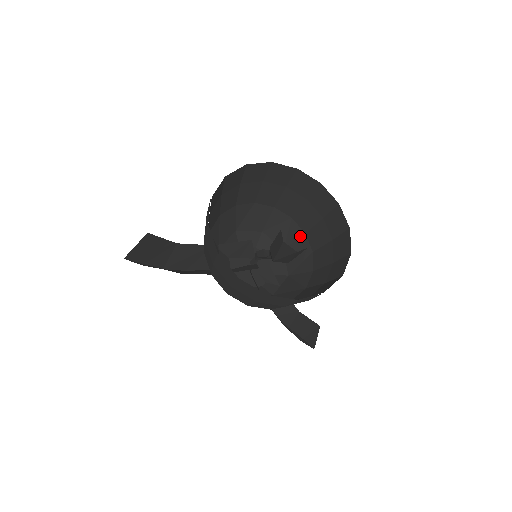
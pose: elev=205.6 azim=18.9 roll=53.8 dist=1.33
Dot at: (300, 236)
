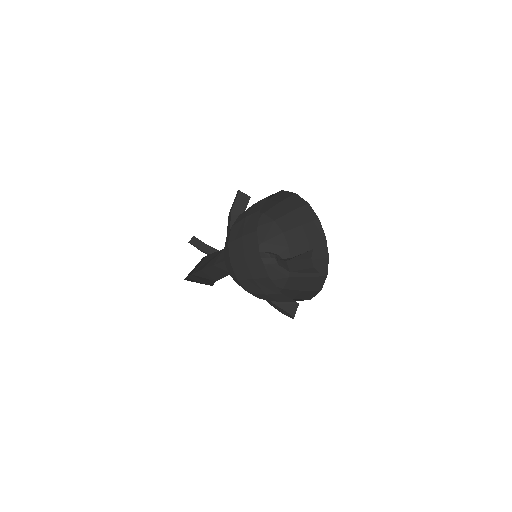
Dot at: (278, 234)
